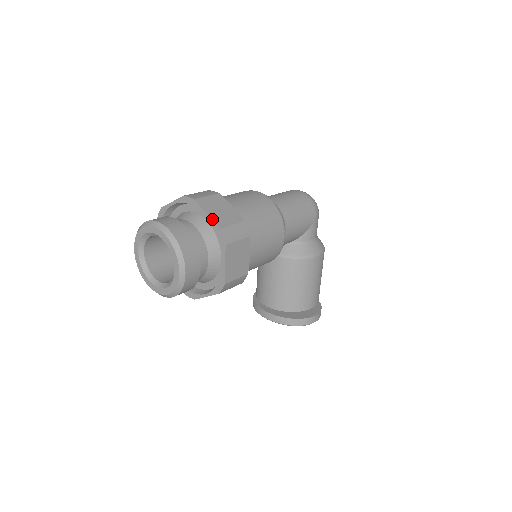
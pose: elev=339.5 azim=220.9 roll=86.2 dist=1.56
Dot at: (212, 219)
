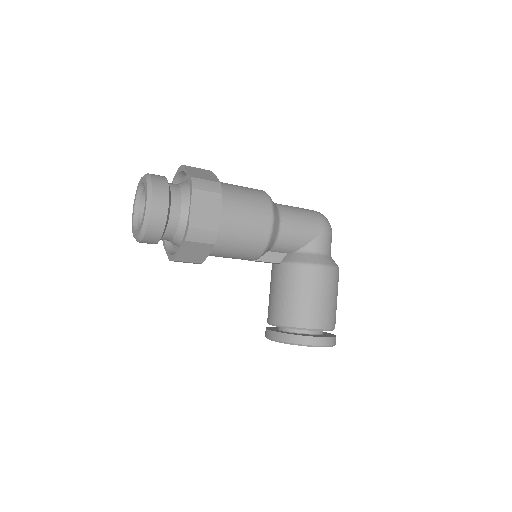
Dot at: (189, 173)
